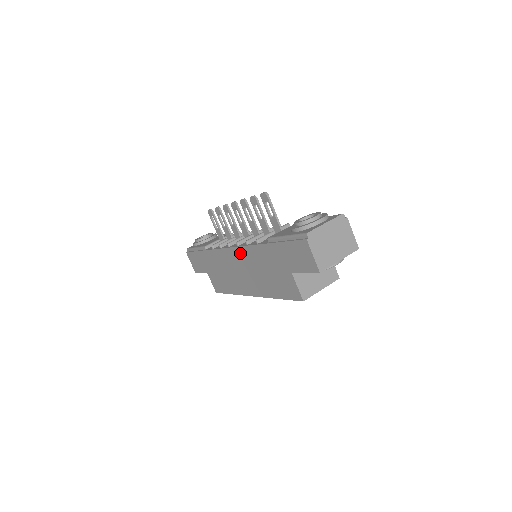
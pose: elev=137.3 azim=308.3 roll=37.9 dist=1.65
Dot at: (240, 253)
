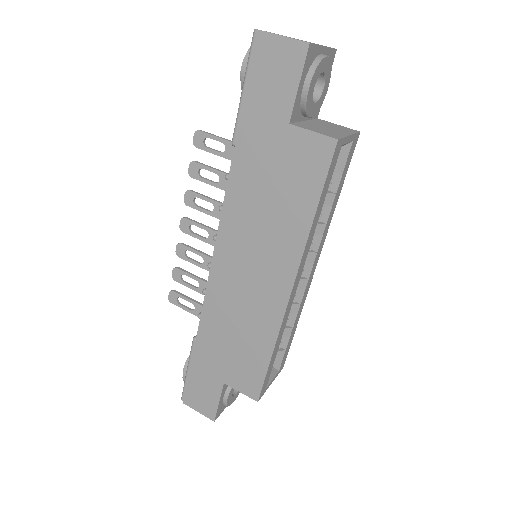
Dot at: (226, 239)
